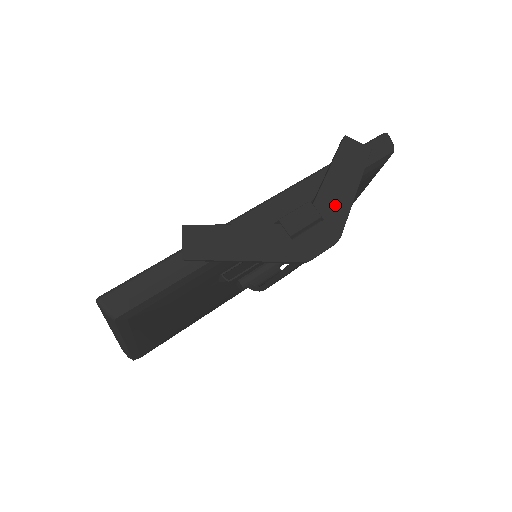
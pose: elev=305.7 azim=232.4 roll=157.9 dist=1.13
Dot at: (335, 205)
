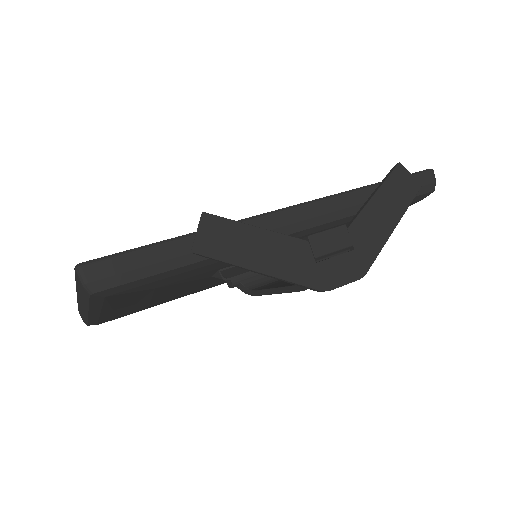
Dot at: (370, 236)
